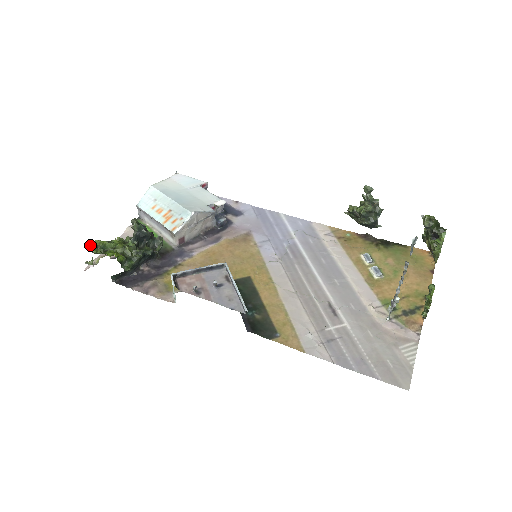
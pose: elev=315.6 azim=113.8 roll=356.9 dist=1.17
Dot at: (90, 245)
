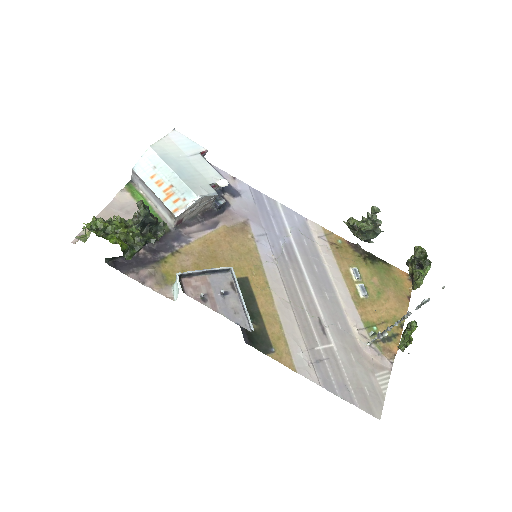
Dot at: (91, 226)
